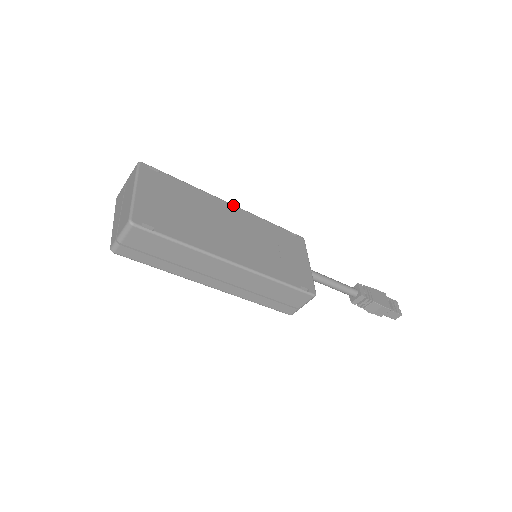
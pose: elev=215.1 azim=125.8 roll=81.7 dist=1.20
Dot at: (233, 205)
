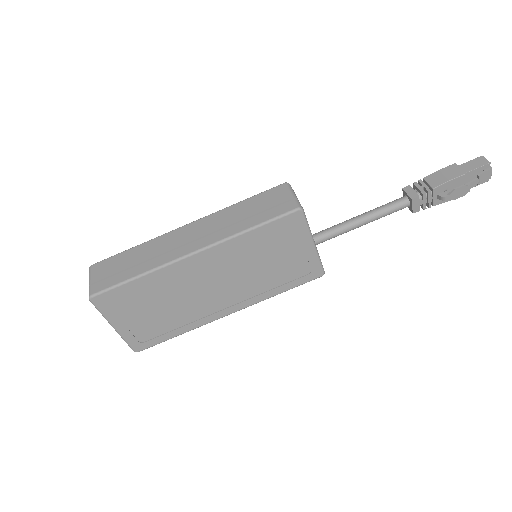
Dot at: occluded
